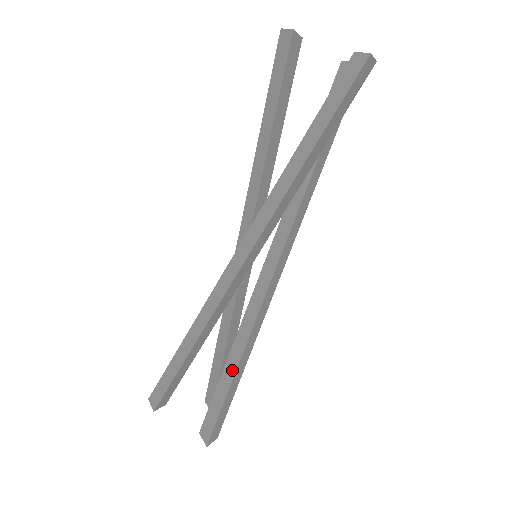
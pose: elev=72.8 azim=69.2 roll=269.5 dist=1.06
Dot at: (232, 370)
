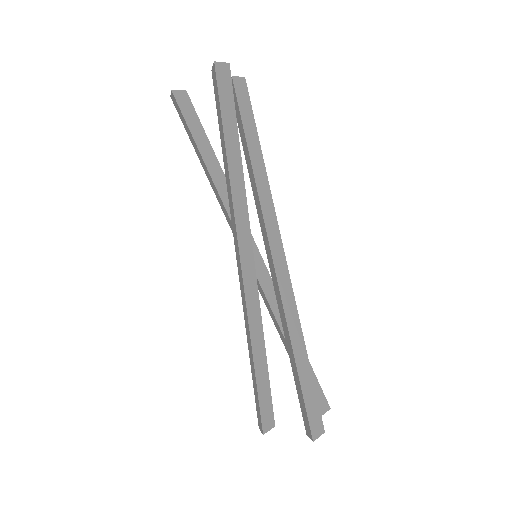
Dot at: (293, 359)
